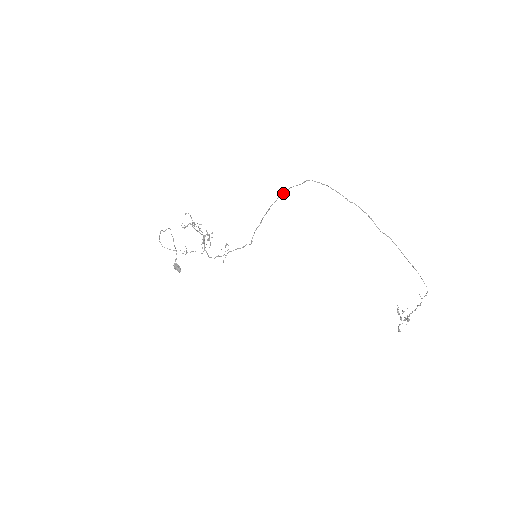
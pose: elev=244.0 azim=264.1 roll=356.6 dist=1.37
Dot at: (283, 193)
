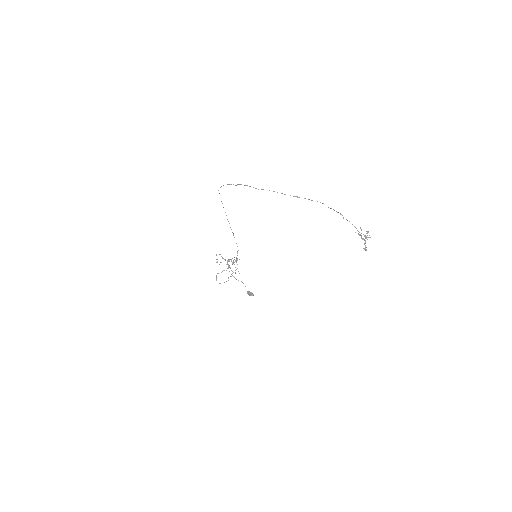
Dot at: occluded
